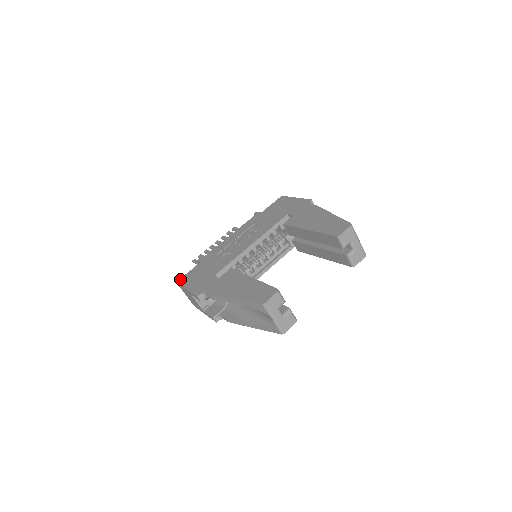
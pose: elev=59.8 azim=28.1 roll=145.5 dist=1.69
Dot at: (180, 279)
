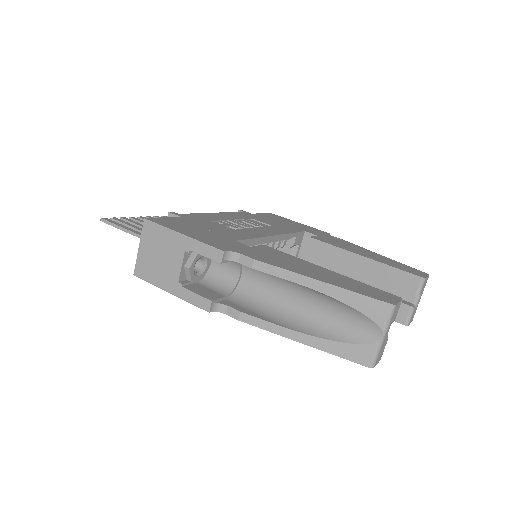
Dot at: (152, 218)
